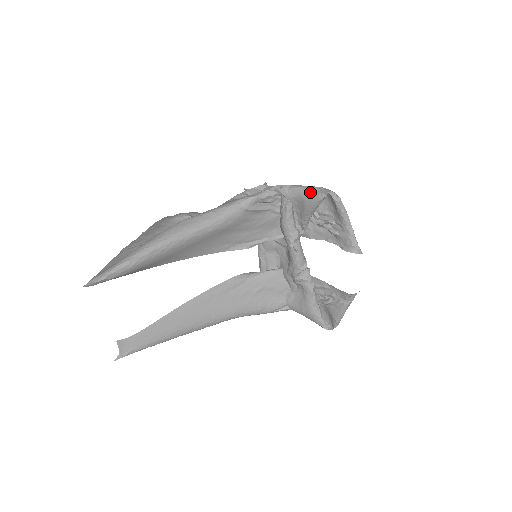
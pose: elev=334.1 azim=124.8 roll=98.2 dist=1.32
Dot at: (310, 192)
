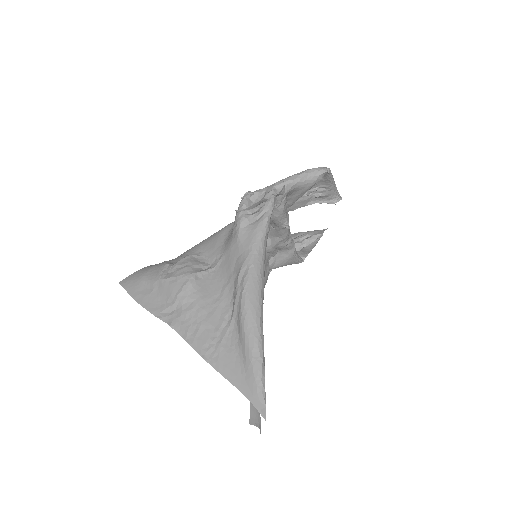
Dot at: (308, 179)
